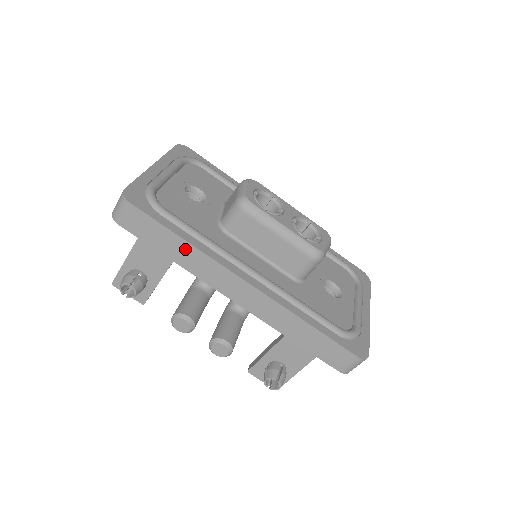
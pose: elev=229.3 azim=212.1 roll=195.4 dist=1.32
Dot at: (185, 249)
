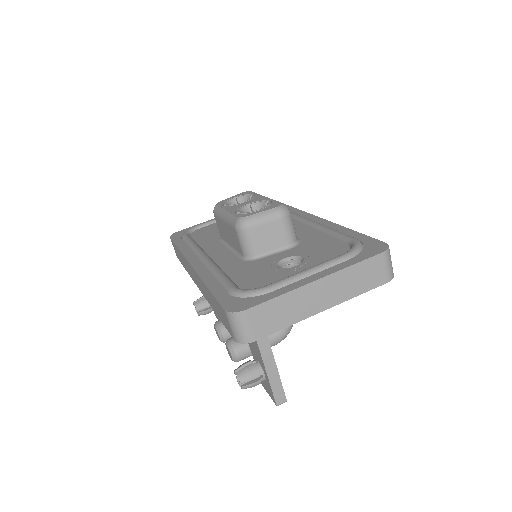
Dot at: (181, 255)
